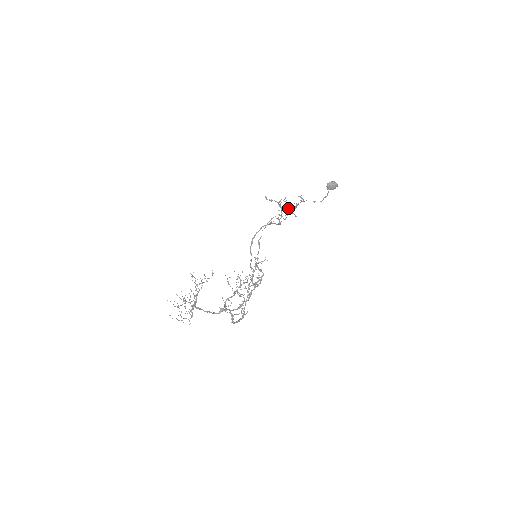
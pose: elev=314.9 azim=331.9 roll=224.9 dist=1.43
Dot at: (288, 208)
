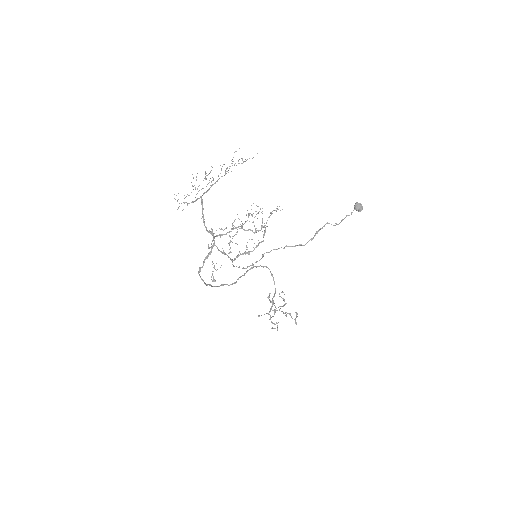
Dot at: (277, 328)
